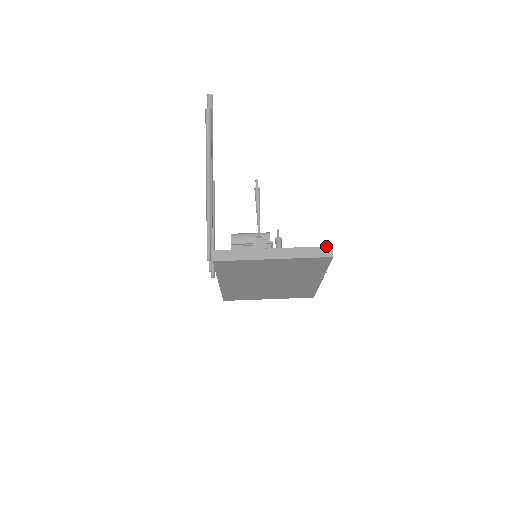
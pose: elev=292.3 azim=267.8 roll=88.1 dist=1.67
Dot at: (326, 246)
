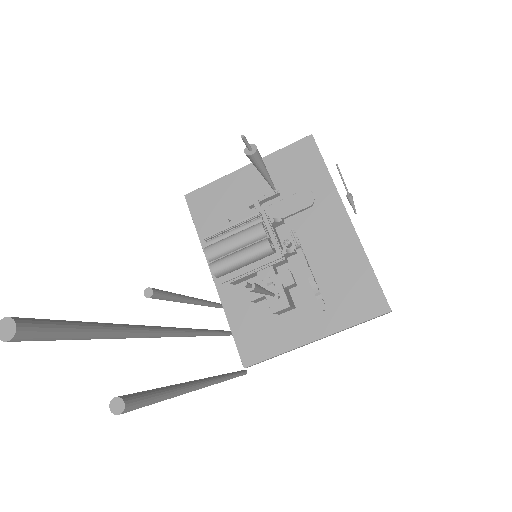
Dot at: occluded
